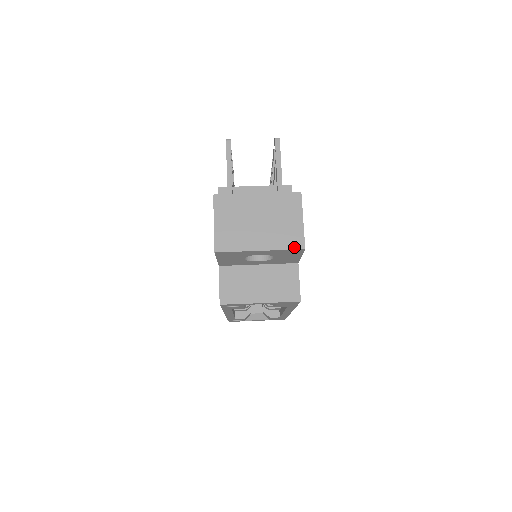
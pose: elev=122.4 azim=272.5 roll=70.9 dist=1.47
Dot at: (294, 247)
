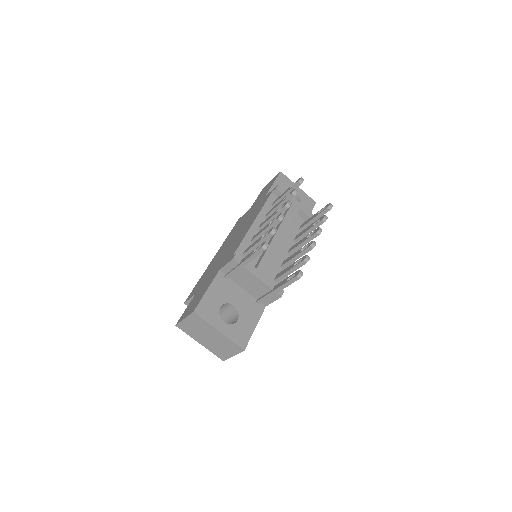
Dot at: (218, 357)
